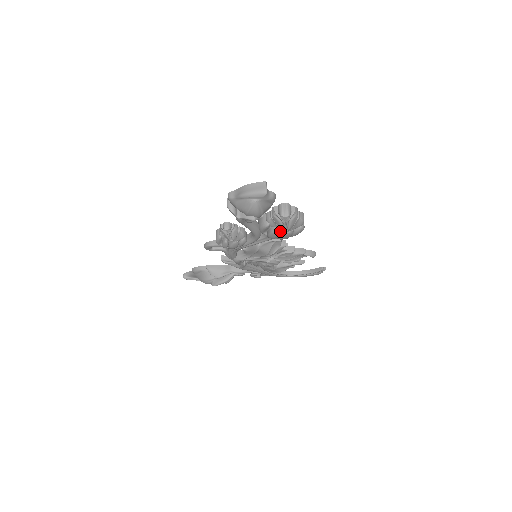
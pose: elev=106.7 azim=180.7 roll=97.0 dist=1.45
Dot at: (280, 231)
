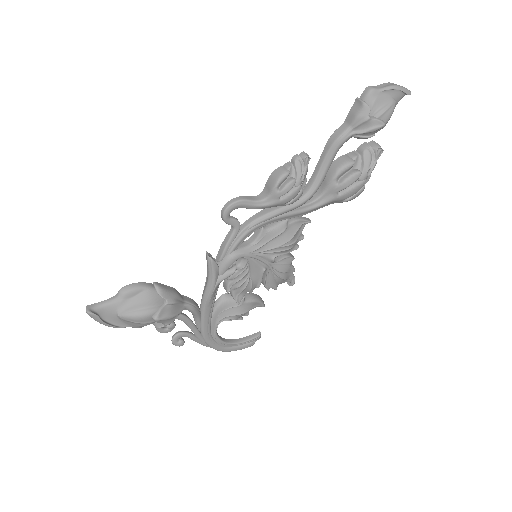
Dot at: (360, 175)
